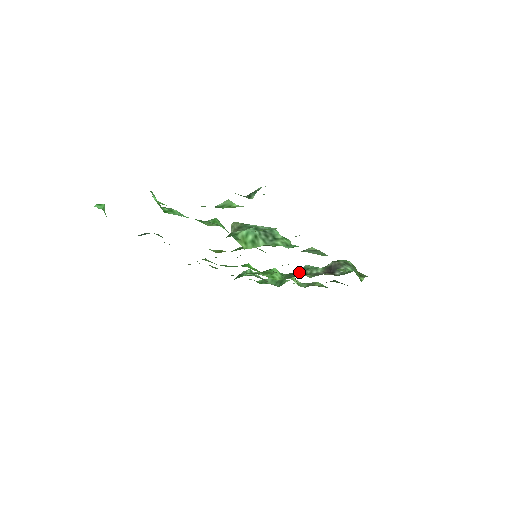
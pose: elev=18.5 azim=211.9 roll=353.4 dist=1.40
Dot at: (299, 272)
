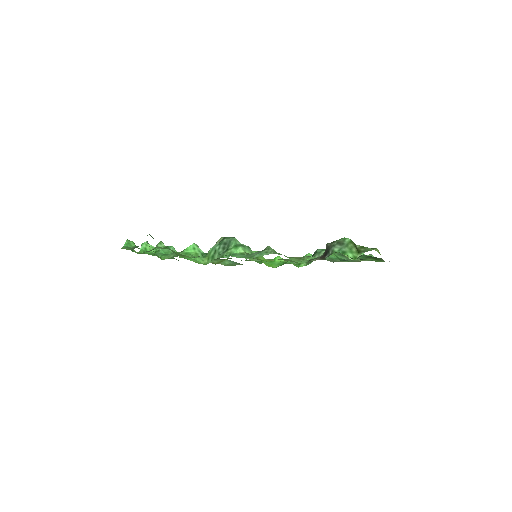
Dot at: occluded
